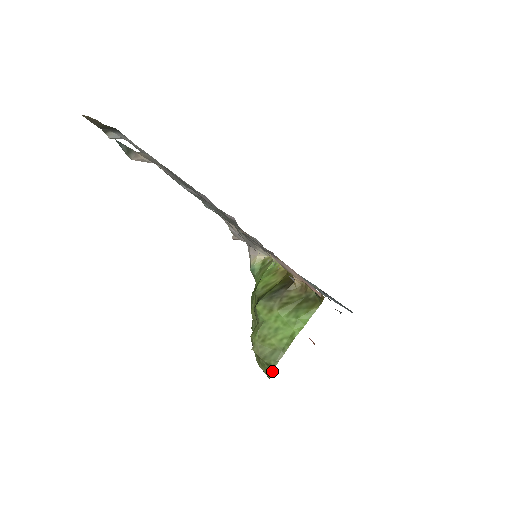
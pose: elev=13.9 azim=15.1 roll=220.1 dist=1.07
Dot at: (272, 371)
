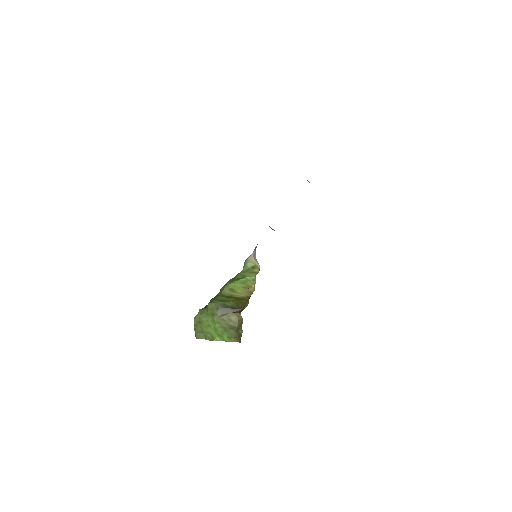
Dot at: occluded
